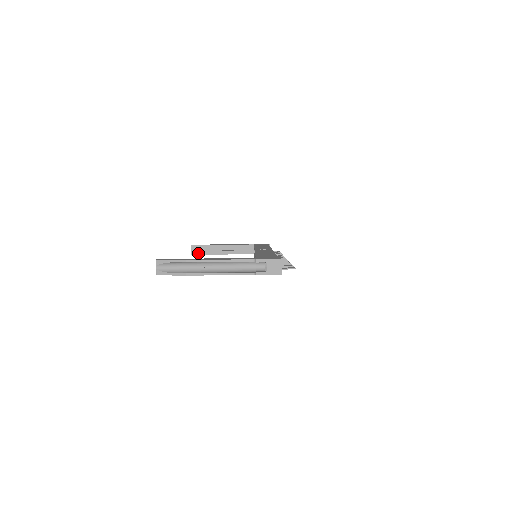
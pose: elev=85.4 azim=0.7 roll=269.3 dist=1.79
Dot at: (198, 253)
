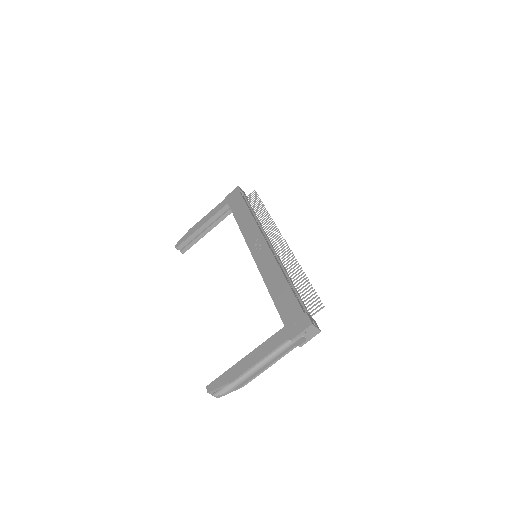
Dot at: (187, 248)
